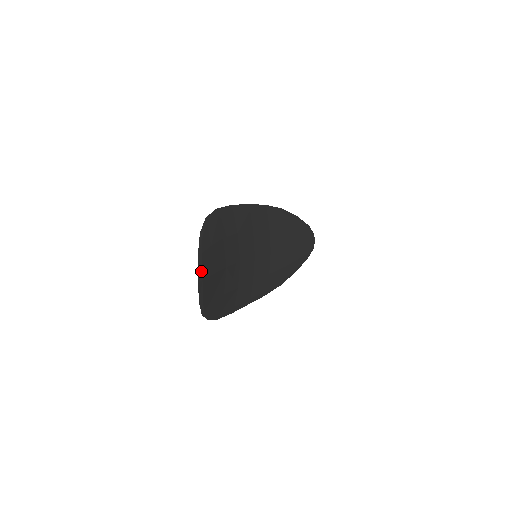
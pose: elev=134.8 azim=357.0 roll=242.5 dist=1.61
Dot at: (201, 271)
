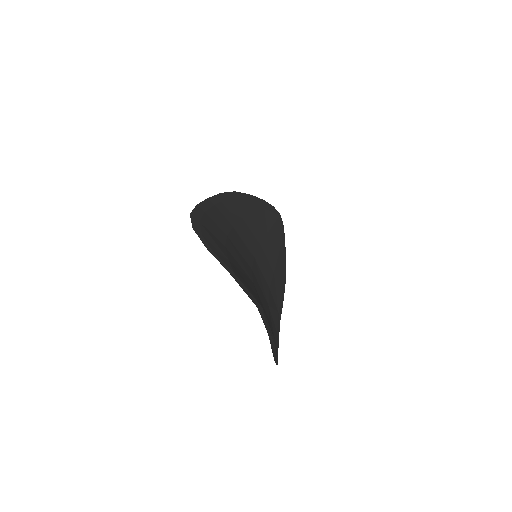
Dot at: (252, 297)
